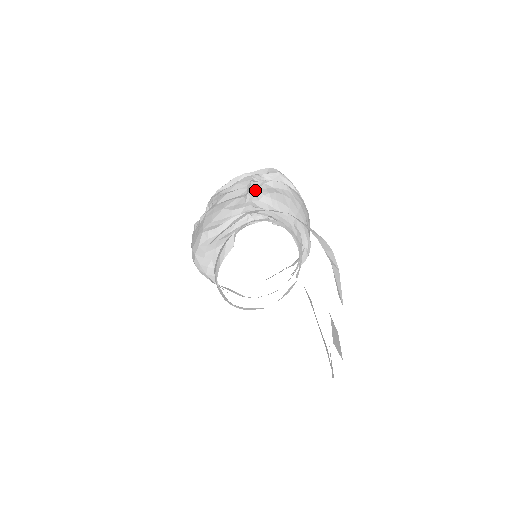
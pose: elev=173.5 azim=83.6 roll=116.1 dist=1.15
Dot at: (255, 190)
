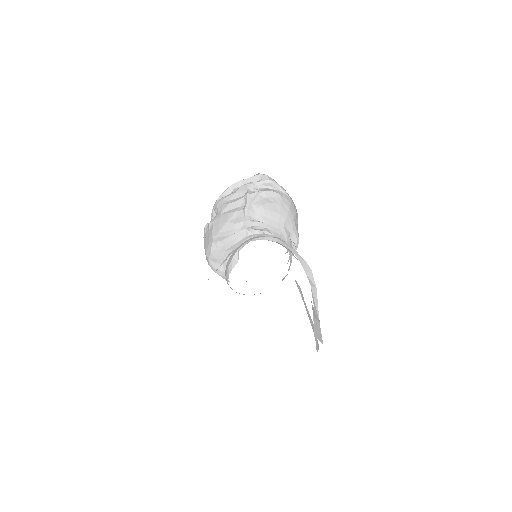
Dot at: (251, 204)
